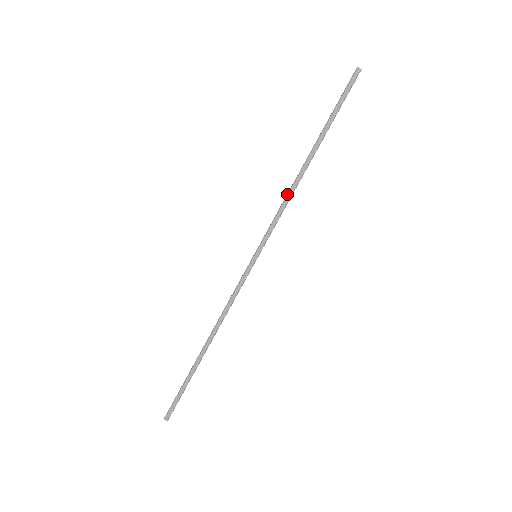
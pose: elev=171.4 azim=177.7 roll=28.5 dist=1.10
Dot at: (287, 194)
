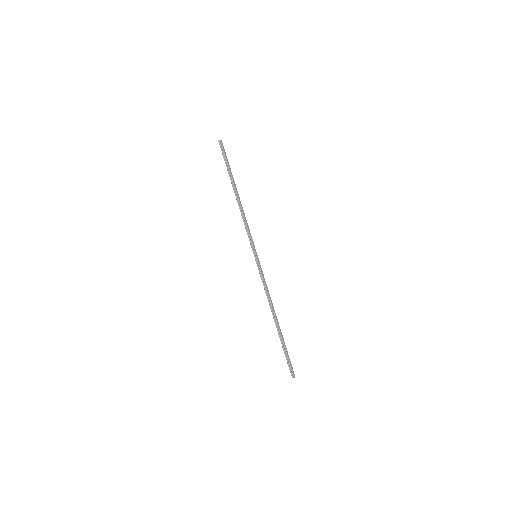
Dot at: (243, 216)
